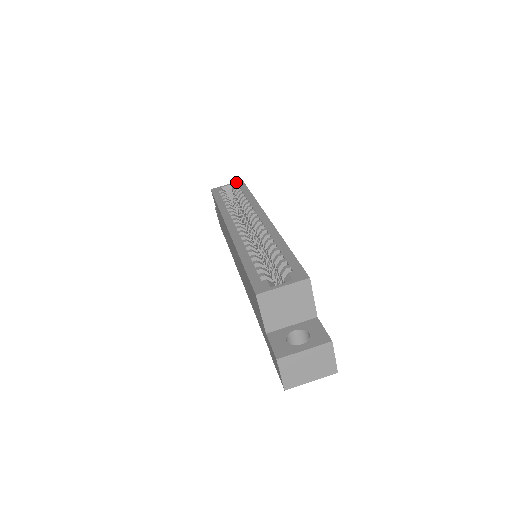
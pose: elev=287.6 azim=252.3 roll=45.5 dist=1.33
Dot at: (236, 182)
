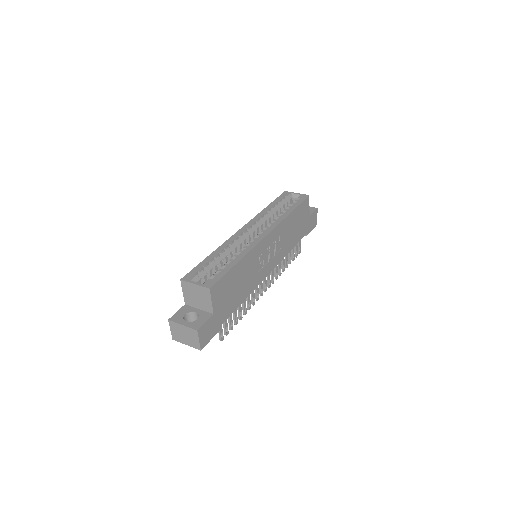
Dot at: (304, 194)
